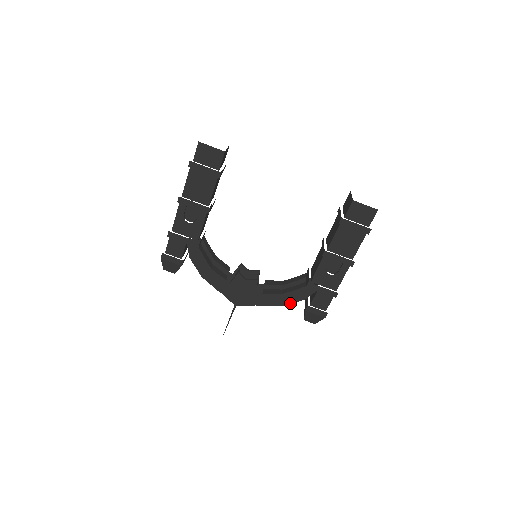
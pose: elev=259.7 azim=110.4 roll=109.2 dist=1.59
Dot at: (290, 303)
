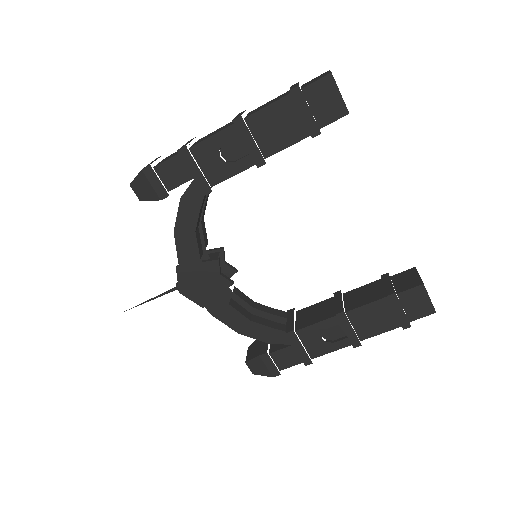
Dot at: (250, 336)
